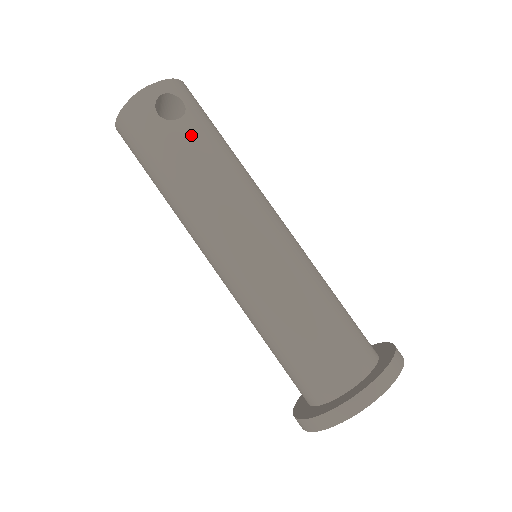
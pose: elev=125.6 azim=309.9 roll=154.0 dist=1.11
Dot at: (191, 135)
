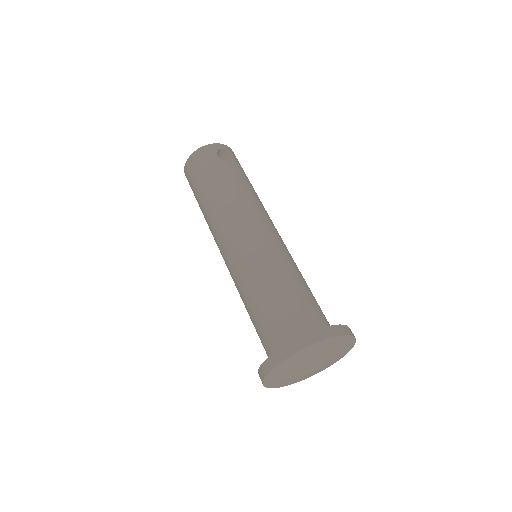
Dot at: (235, 170)
